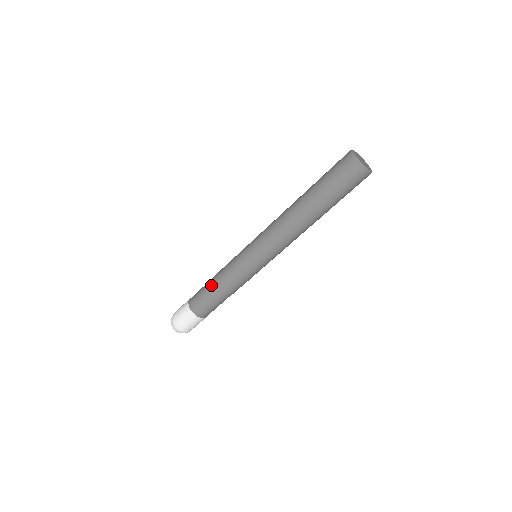
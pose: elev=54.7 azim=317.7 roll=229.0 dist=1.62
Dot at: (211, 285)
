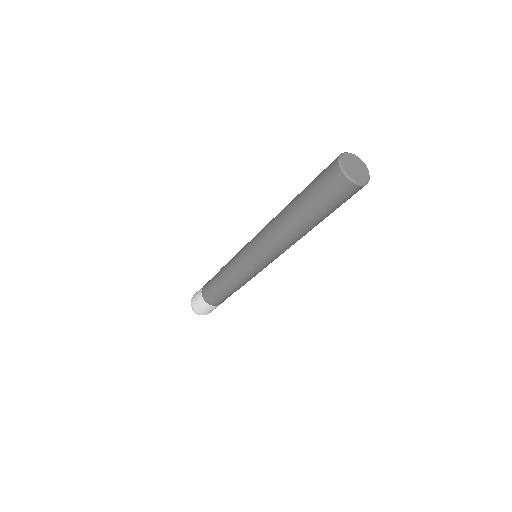
Dot at: (222, 289)
